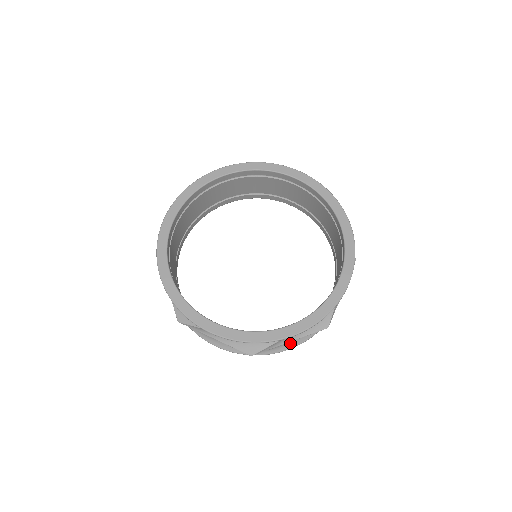
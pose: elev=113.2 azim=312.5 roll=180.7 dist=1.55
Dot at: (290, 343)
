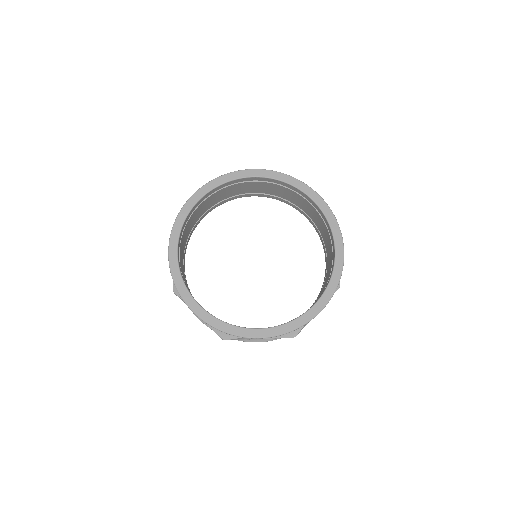
Dot at: occluded
